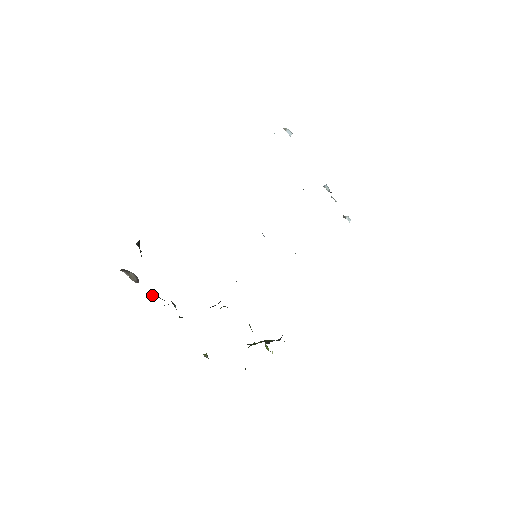
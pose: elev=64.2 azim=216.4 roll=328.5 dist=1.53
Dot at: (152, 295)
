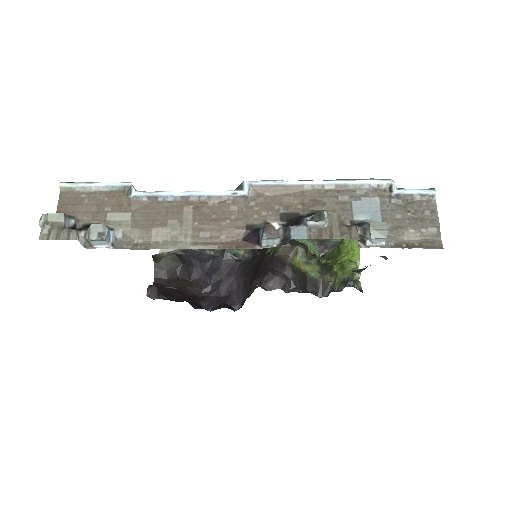
Dot at: occluded
